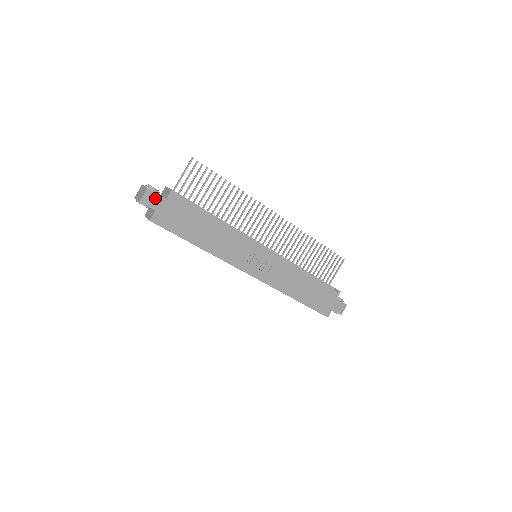
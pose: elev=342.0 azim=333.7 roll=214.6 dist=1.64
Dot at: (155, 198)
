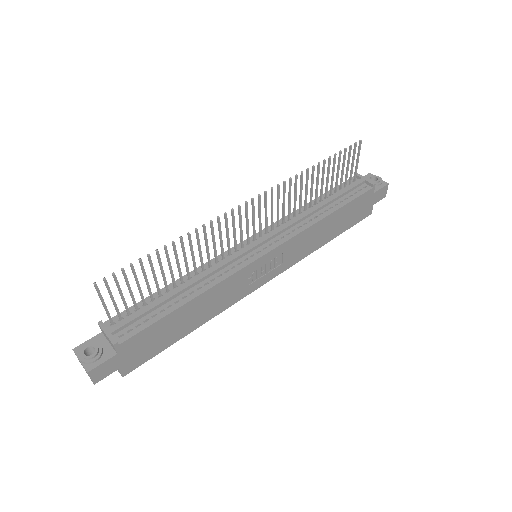
Dot at: (105, 366)
